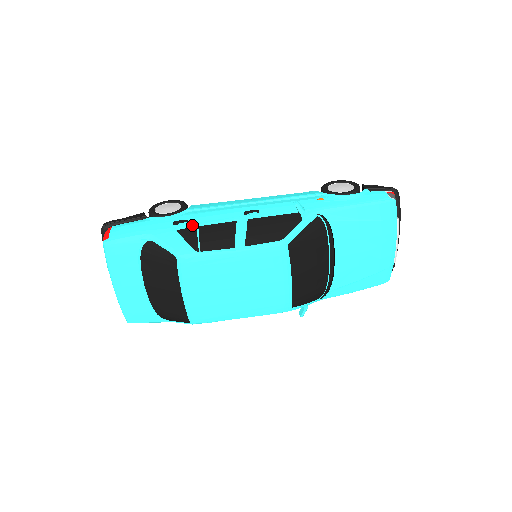
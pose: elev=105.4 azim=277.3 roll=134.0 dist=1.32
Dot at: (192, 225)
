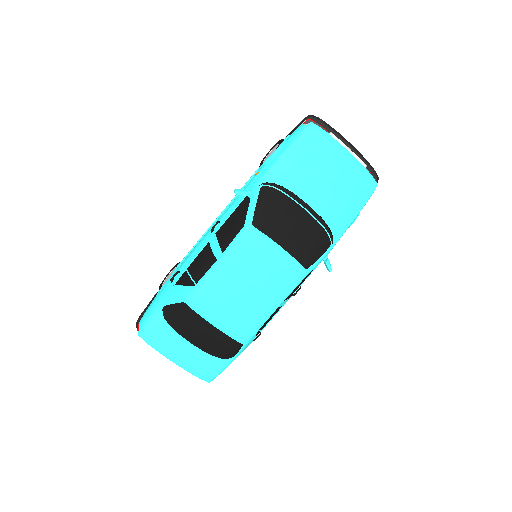
Dot at: (182, 272)
